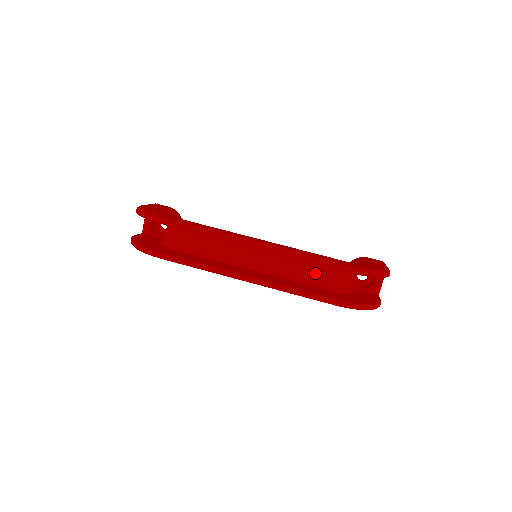
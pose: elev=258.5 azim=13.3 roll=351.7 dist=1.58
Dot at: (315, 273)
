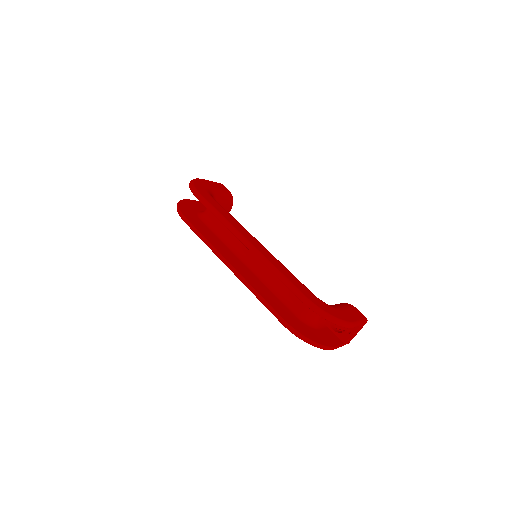
Dot at: (291, 293)
